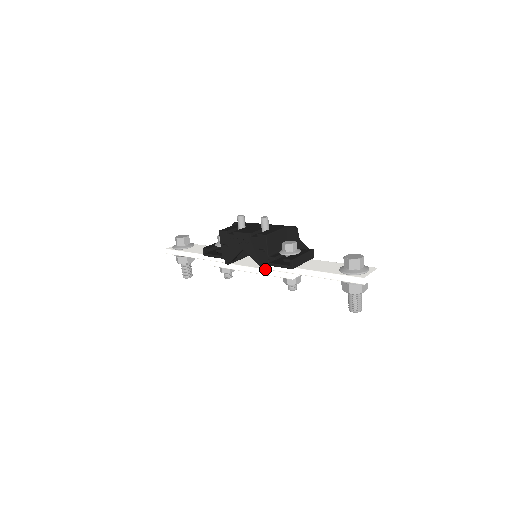
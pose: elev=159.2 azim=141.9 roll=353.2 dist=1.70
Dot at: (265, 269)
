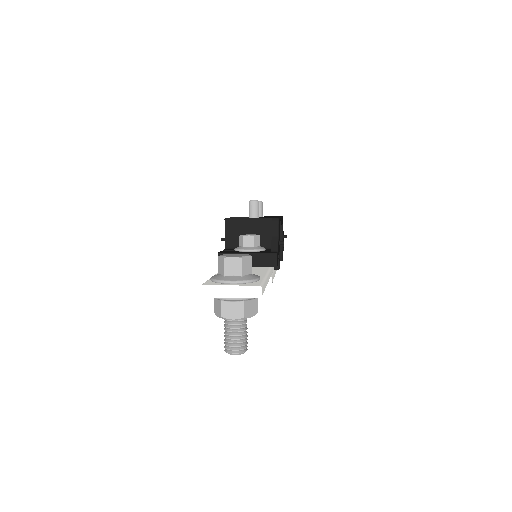
Dot at: occluded
